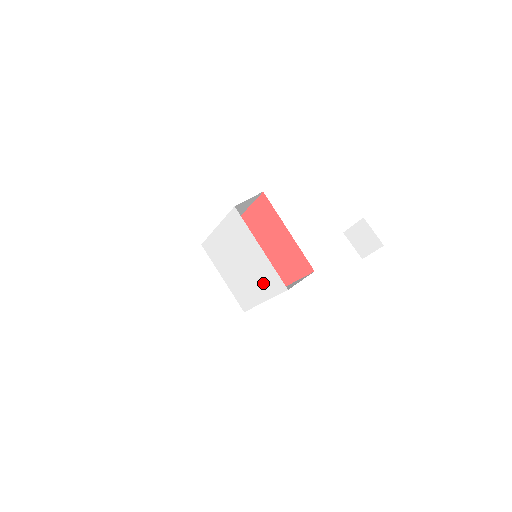
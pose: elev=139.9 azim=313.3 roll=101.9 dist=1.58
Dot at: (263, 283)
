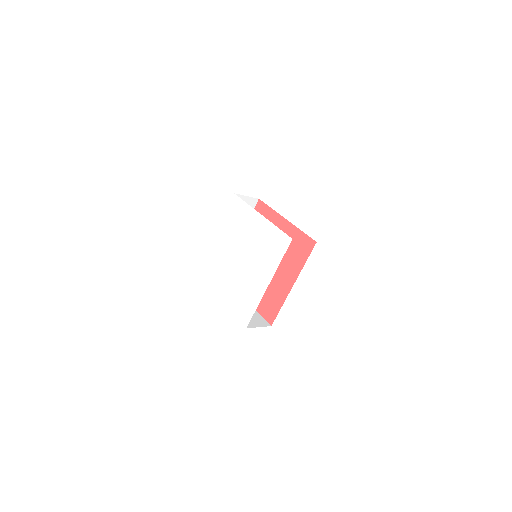
Dot at: (266, 258)
